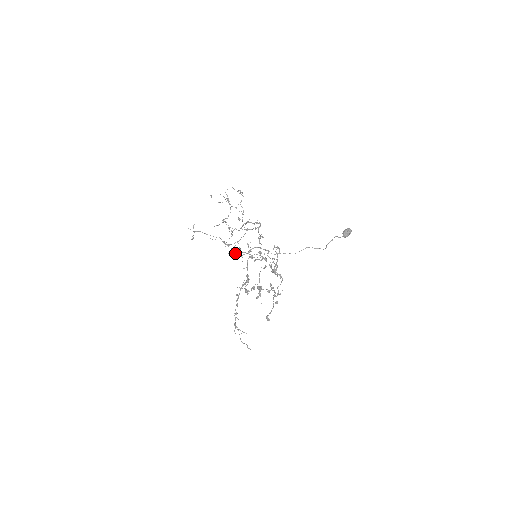
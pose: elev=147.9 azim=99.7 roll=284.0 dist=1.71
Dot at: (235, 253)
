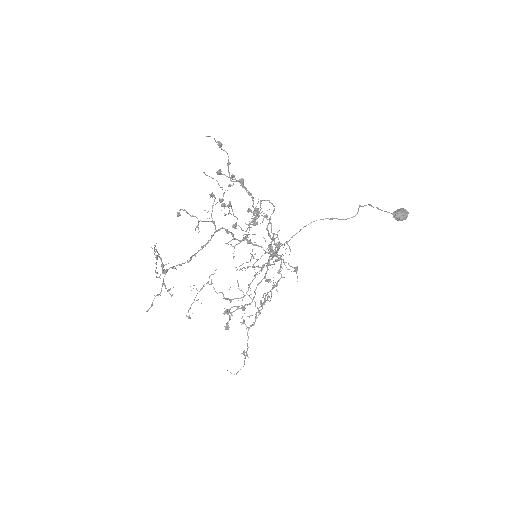
Dot at: occluded
